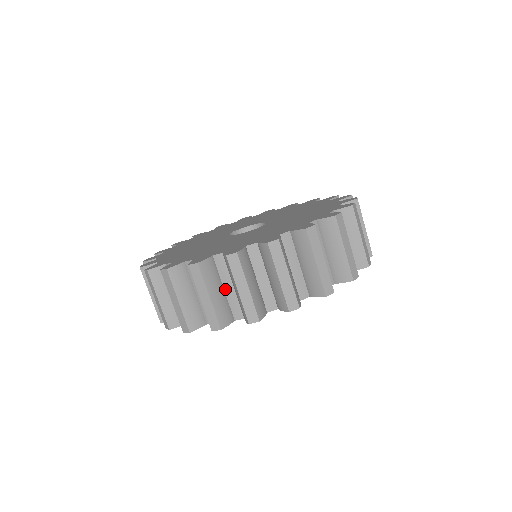
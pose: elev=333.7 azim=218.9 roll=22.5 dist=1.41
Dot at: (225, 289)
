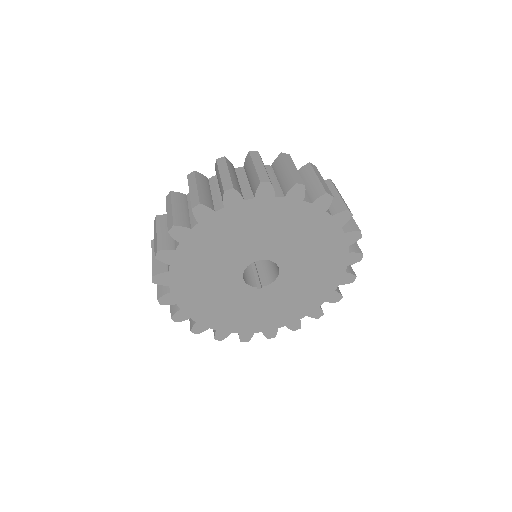
Dot at: occluded
